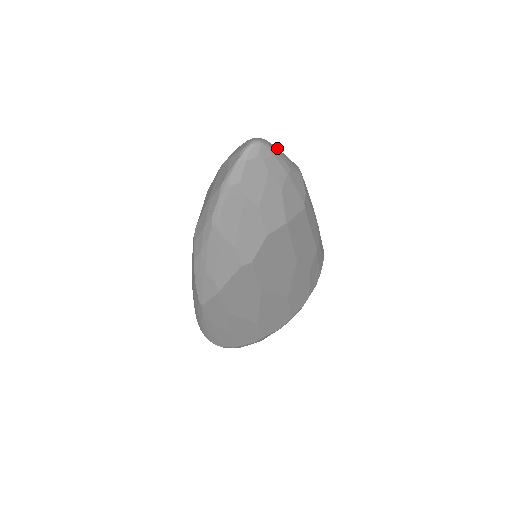
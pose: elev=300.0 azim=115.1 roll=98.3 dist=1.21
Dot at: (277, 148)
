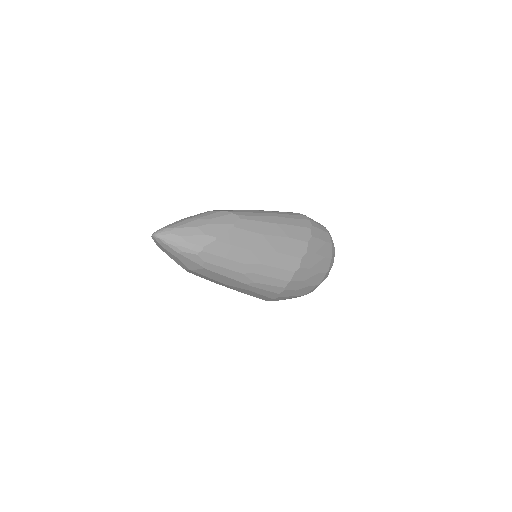
Dot at: (180, 237)
